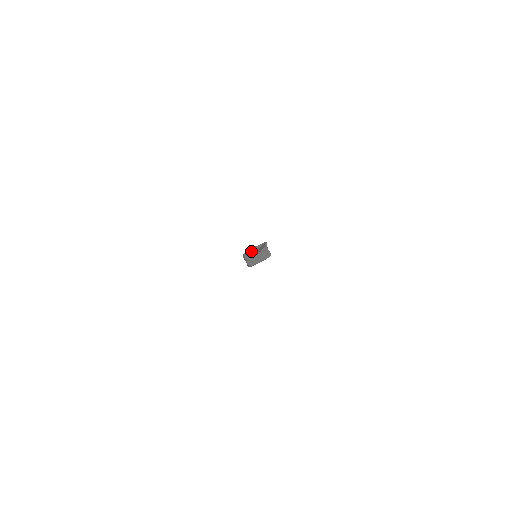
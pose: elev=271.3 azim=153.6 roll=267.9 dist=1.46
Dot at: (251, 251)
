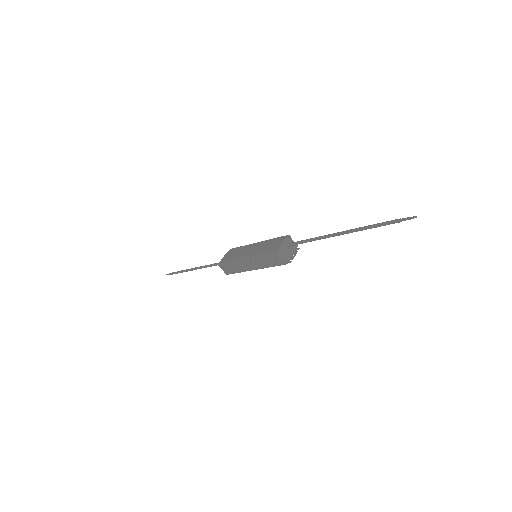
Dot at: (281, 248)
